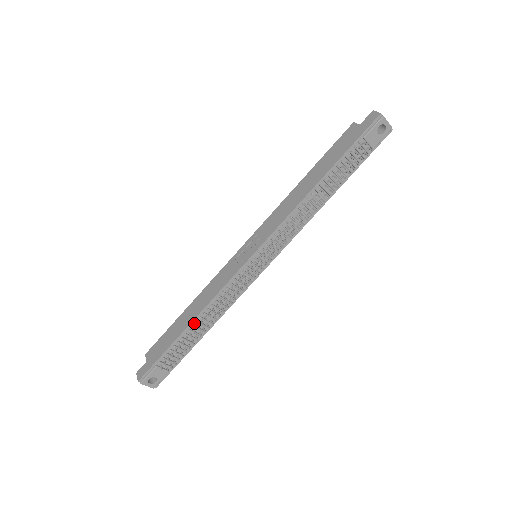
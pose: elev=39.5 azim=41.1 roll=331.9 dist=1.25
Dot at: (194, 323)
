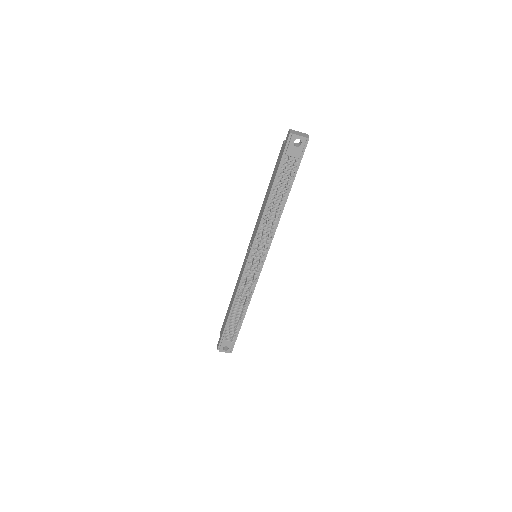
Dot at: (233, 309)
